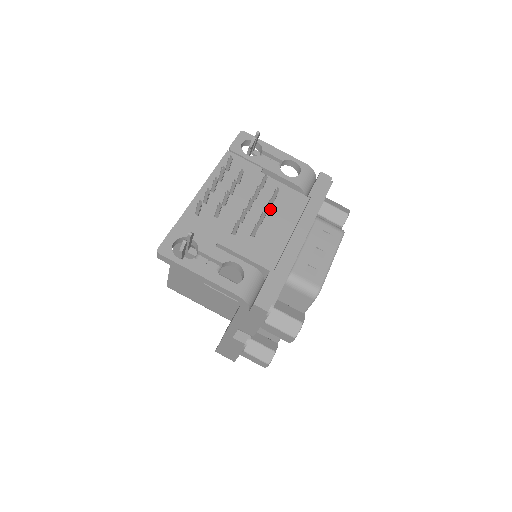
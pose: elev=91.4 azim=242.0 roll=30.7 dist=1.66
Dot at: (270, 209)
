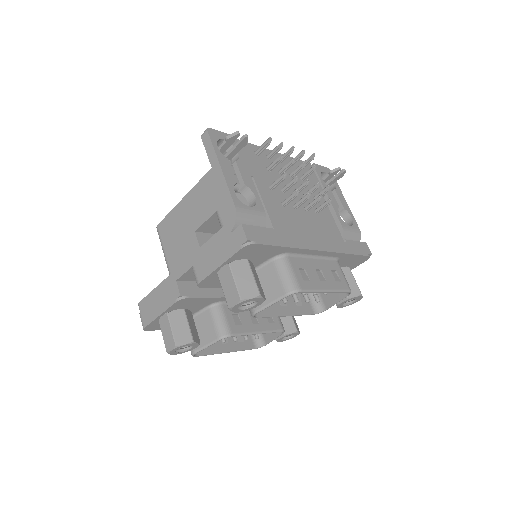
Dot at: (310, 212)
